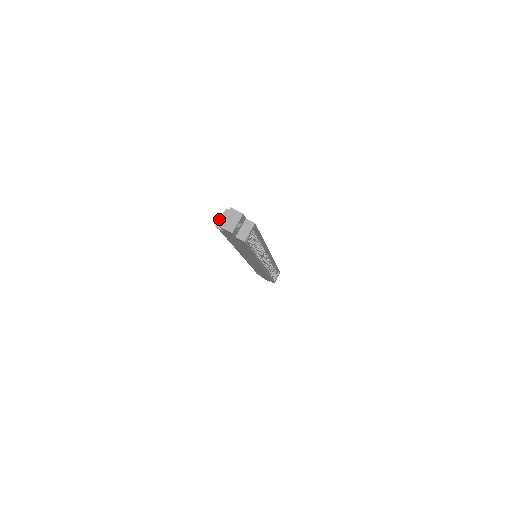
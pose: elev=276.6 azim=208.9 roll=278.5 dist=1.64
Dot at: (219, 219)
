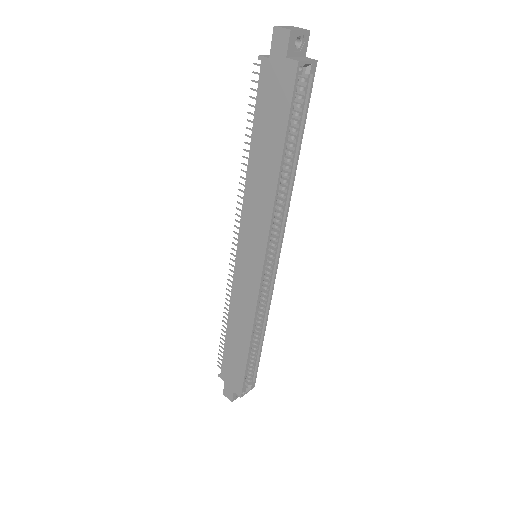
Dot at: occluded
